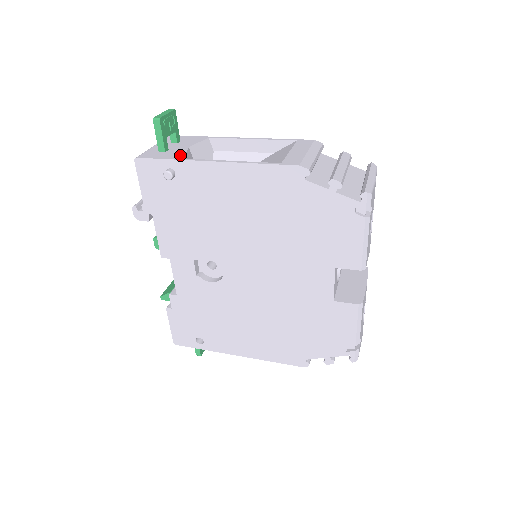
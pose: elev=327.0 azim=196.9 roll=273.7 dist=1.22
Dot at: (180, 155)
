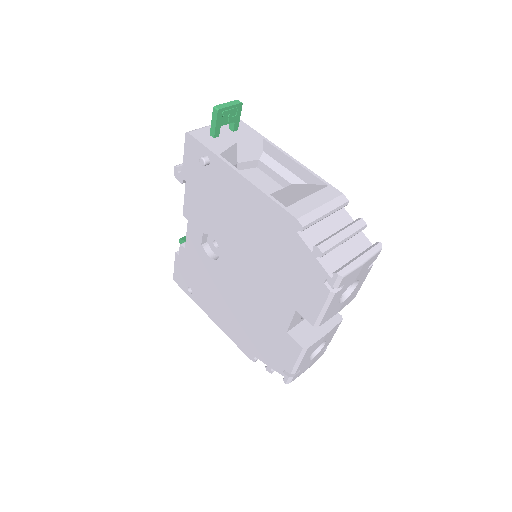
Dot at: (221, 149)
